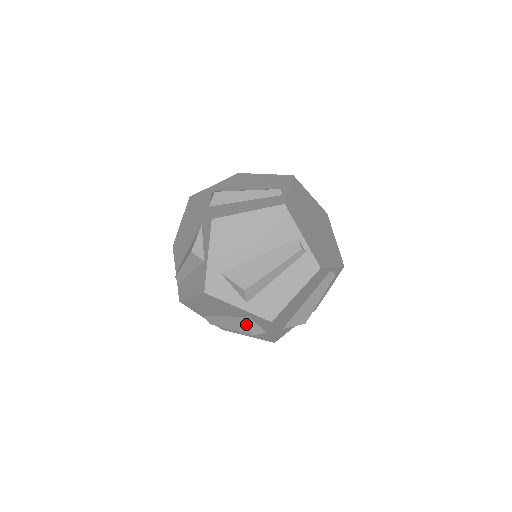
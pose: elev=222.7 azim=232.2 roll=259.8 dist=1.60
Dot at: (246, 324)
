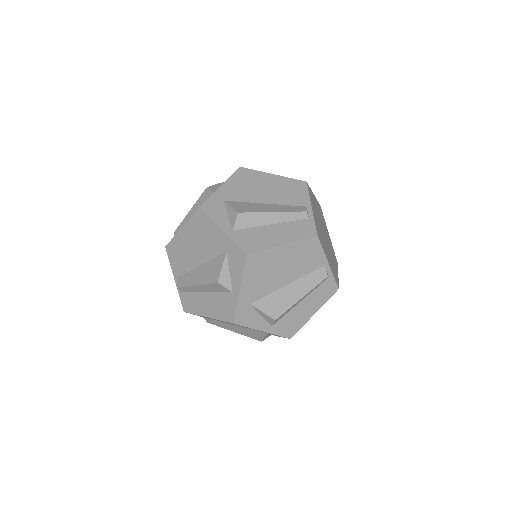
Dot at: (259, 335)
